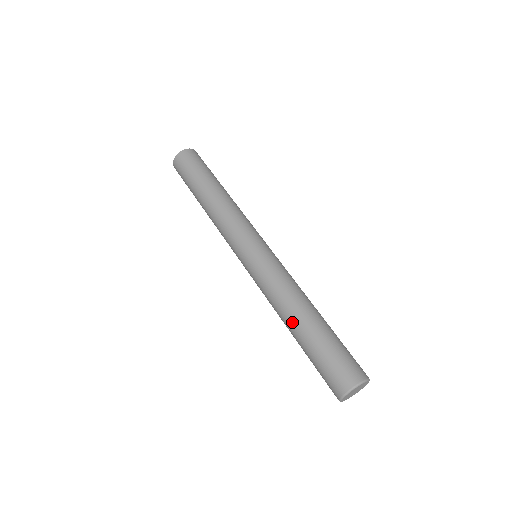
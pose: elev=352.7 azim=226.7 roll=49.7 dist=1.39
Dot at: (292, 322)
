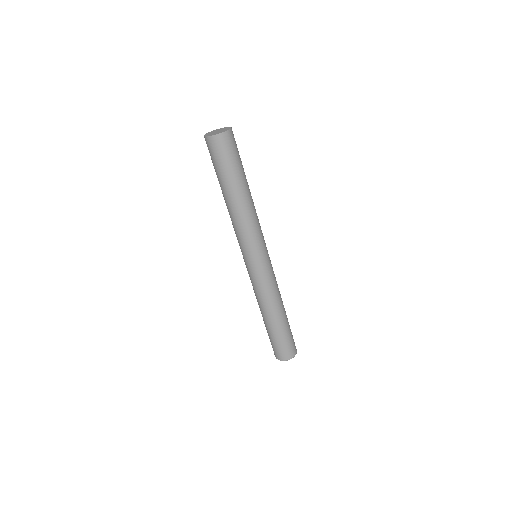
Dot at: (271, 317)
